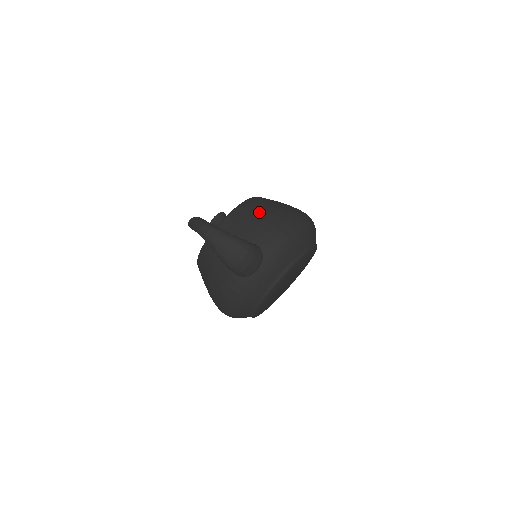
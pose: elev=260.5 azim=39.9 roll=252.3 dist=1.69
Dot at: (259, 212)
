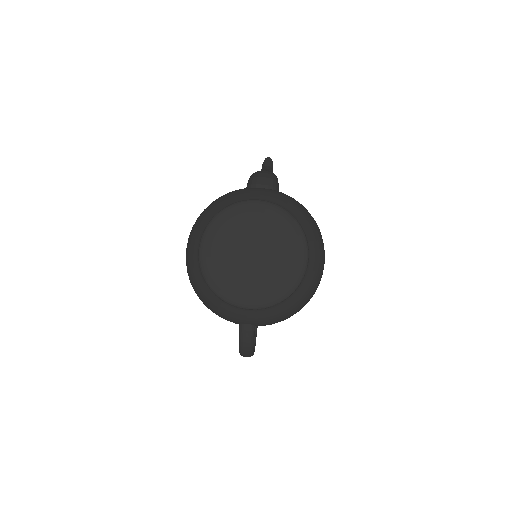
Dot at: occluded
